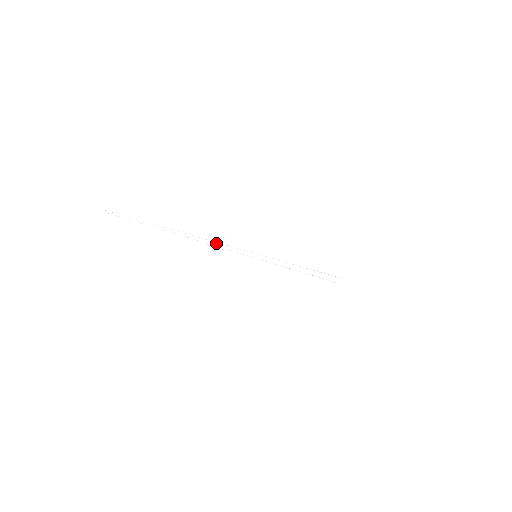
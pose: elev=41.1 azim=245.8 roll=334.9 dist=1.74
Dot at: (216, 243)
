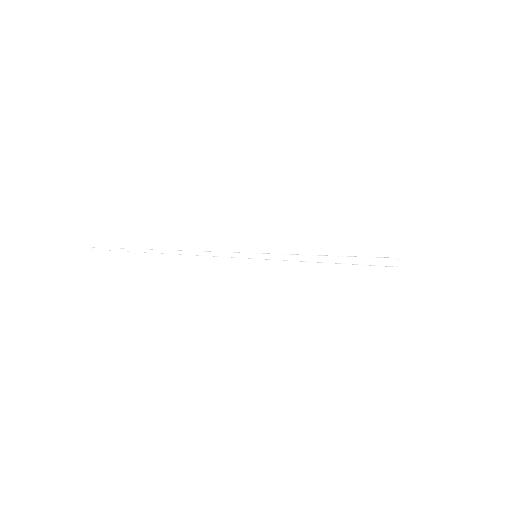
Dot at: (203, 253)
